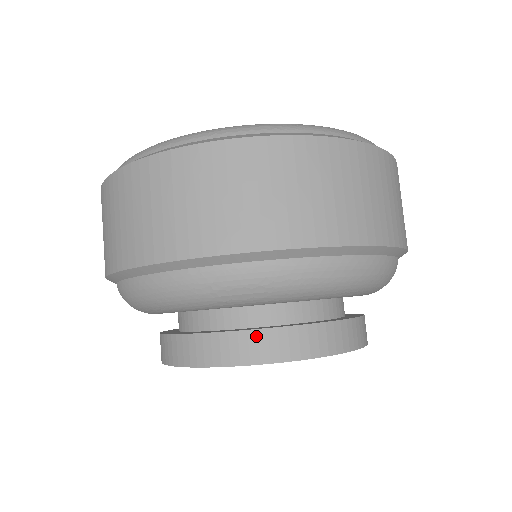
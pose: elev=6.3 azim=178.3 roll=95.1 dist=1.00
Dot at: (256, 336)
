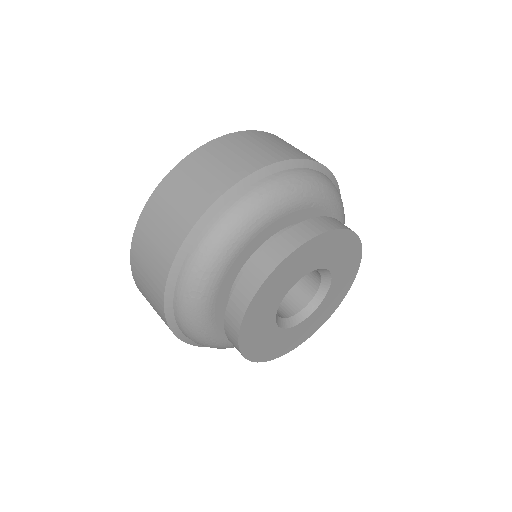
Dot at: (234, 297)
